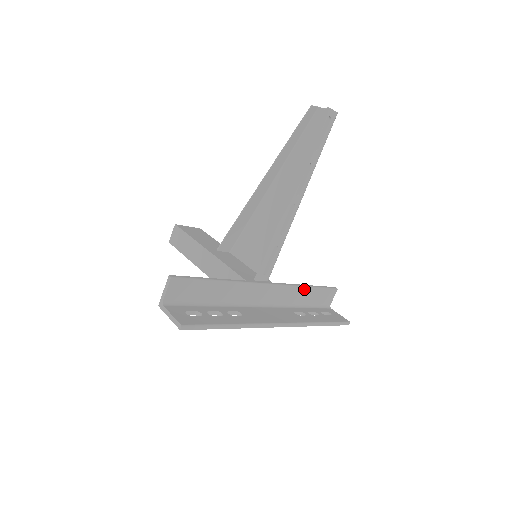
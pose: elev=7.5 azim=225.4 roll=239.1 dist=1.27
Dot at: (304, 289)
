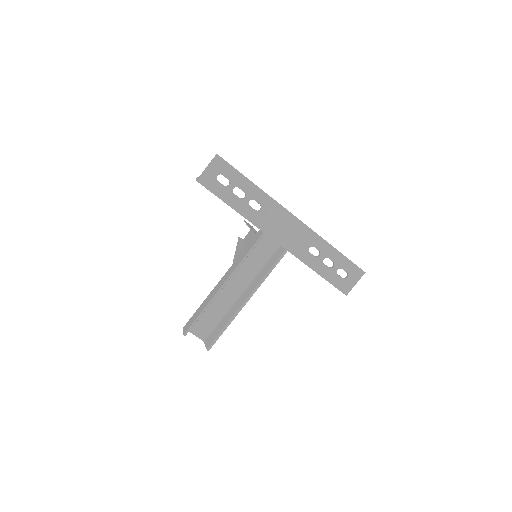
Dot at: occluded
